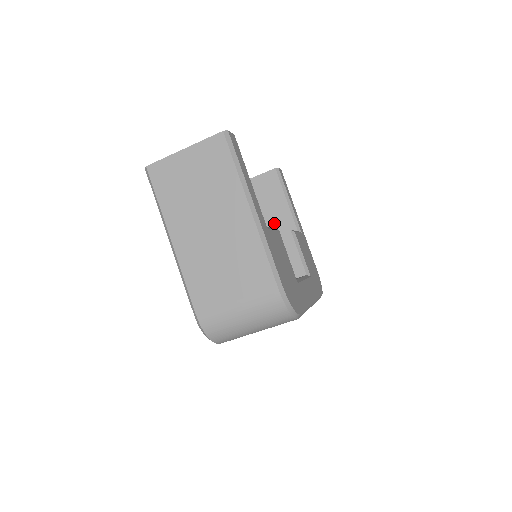
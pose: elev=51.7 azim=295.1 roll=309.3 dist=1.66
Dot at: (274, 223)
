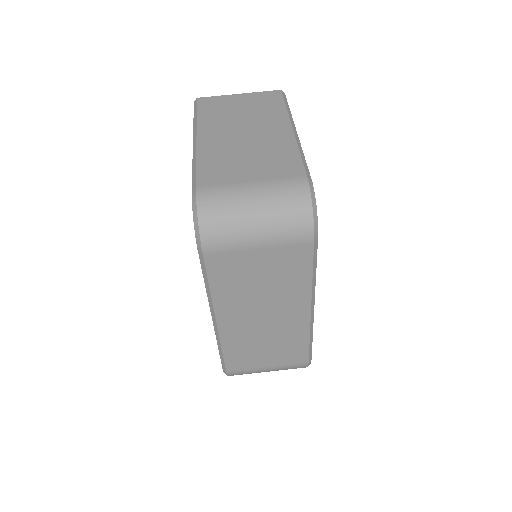
Dot at: occluded
